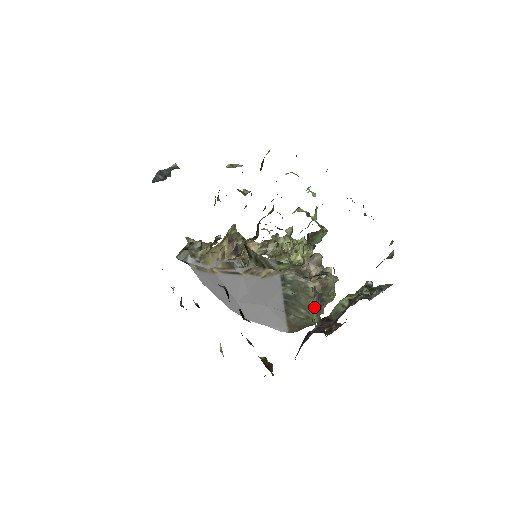
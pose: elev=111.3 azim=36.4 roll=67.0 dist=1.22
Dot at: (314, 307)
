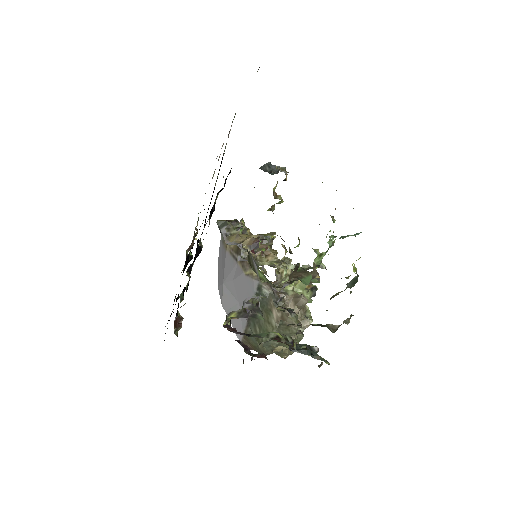
Dot at: occluded
